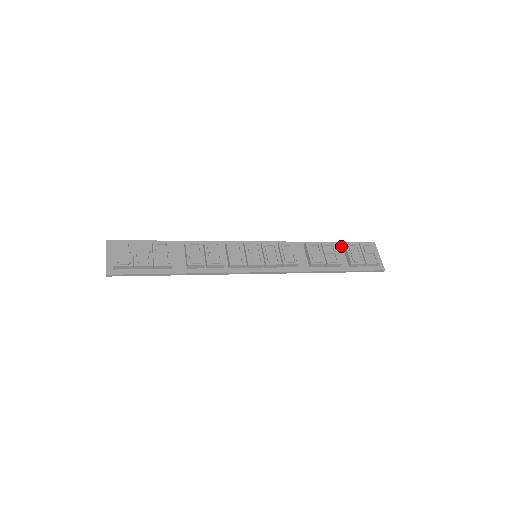
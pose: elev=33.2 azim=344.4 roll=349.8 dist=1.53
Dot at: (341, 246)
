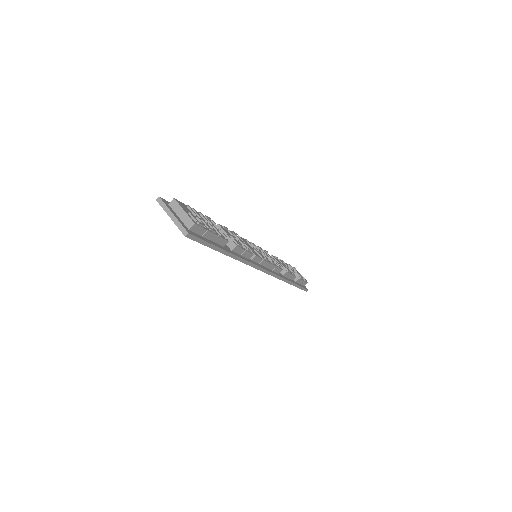
Dot at: occluded
